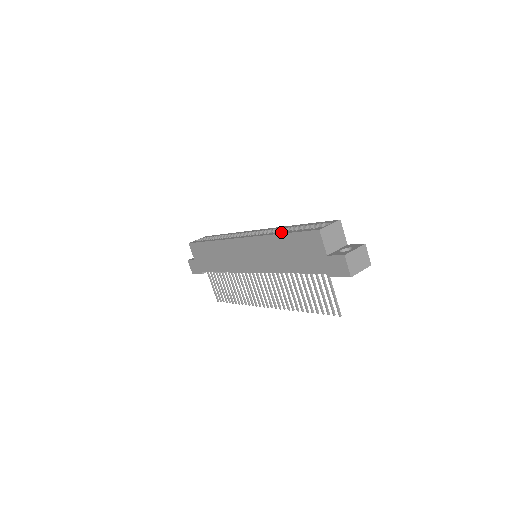
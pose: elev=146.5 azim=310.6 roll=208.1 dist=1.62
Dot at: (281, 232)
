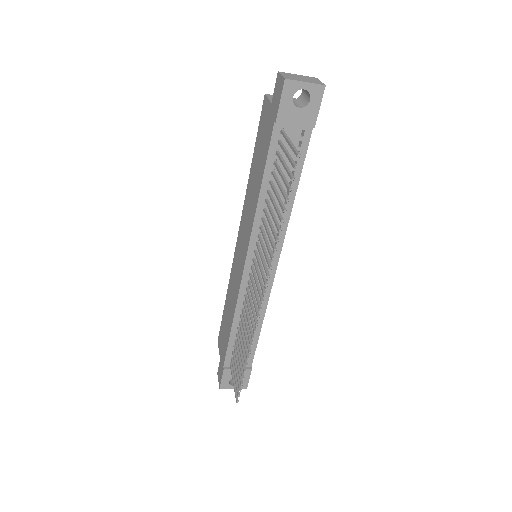
Dot at: occluded
